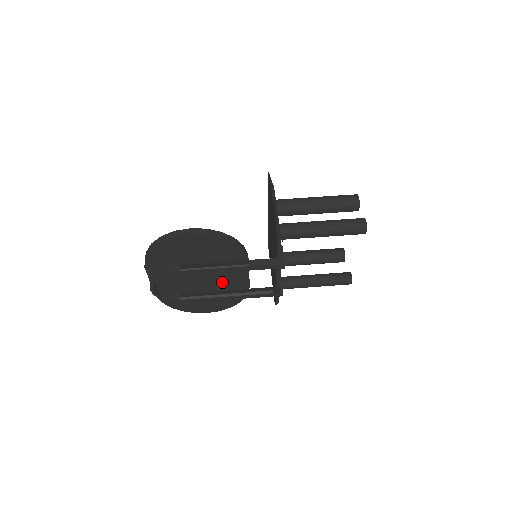
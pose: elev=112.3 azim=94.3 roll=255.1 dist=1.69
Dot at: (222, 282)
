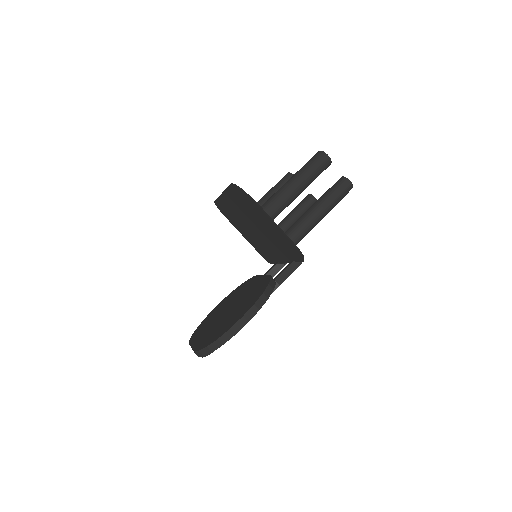
Dot at: occluded
